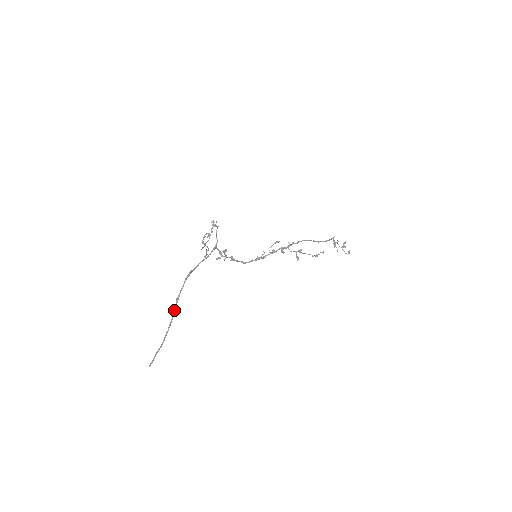
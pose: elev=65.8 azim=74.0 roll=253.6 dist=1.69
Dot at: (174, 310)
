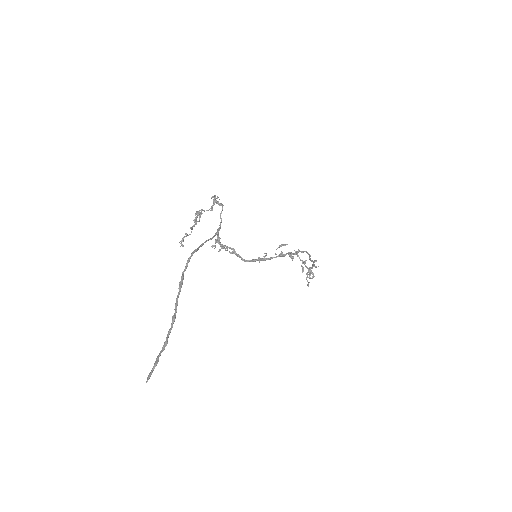
Dot at: occluded
